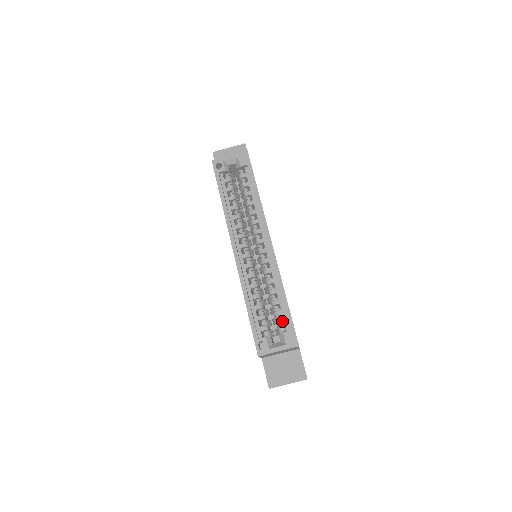
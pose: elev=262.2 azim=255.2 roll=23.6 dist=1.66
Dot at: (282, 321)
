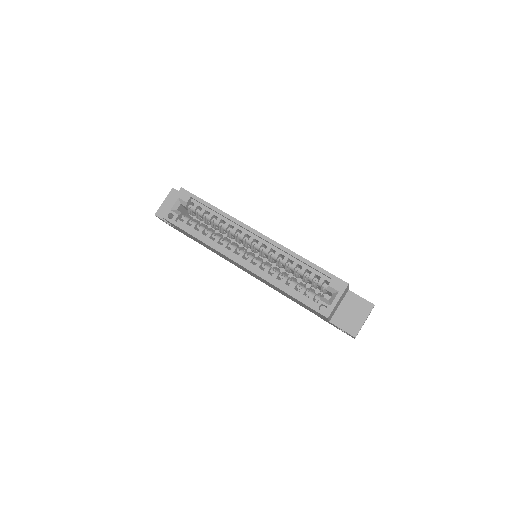
Dot at: (320, 279)
